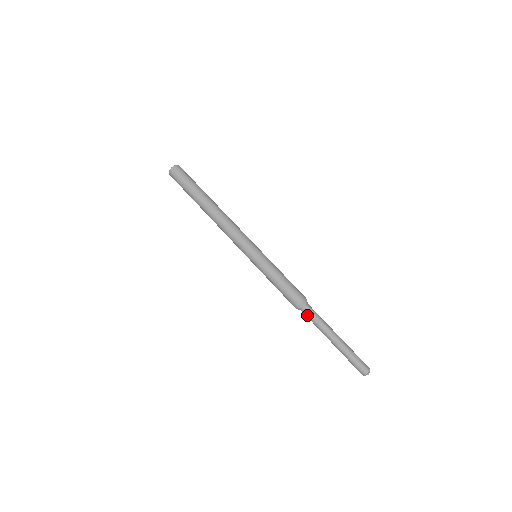
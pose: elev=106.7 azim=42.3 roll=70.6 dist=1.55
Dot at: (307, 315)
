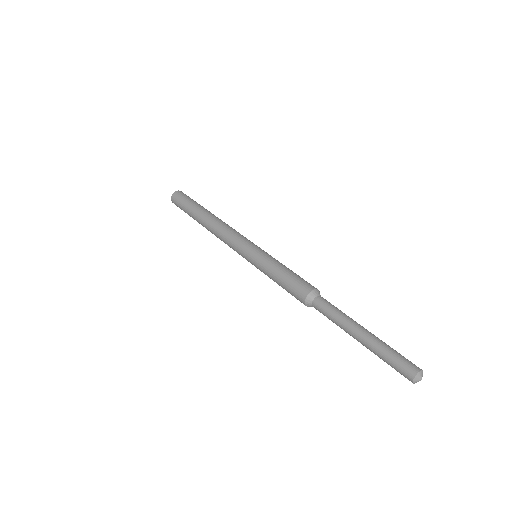
Dot at: (319, 311)
